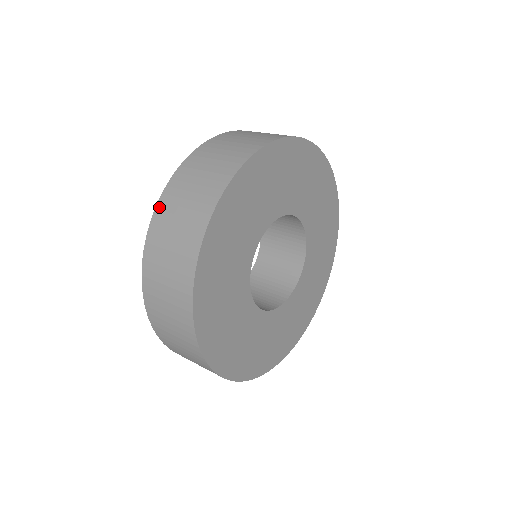
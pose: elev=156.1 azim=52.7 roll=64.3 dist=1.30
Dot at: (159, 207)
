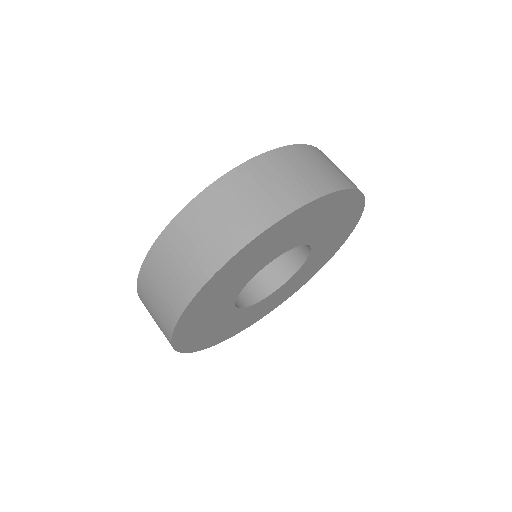
Dot at: (232, 174)
